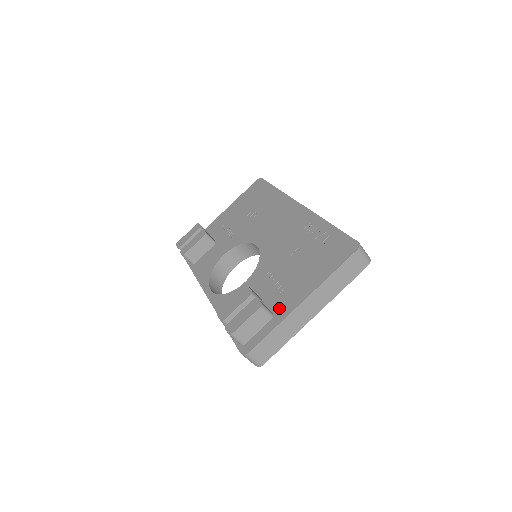
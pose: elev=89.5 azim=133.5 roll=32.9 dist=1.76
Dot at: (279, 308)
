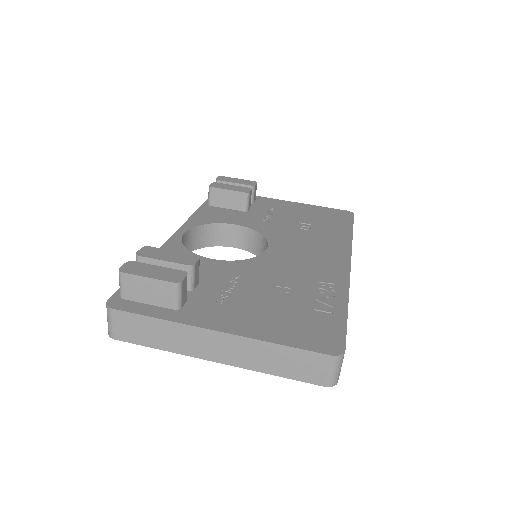
Dot at: (194, 309)
